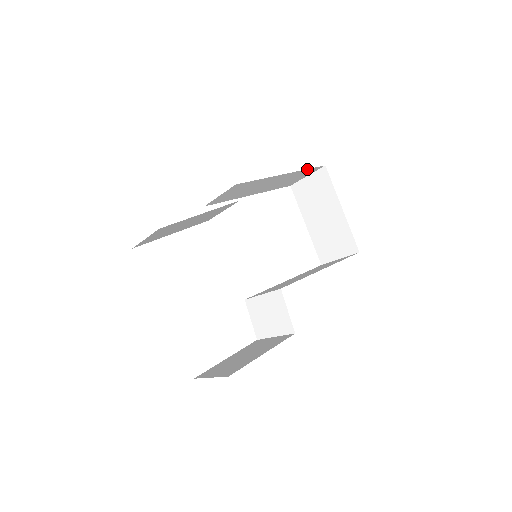
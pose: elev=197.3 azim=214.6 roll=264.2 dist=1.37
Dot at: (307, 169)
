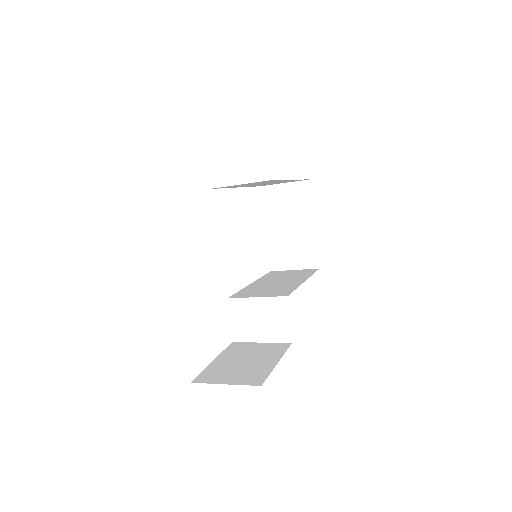
Dot at: occluded
